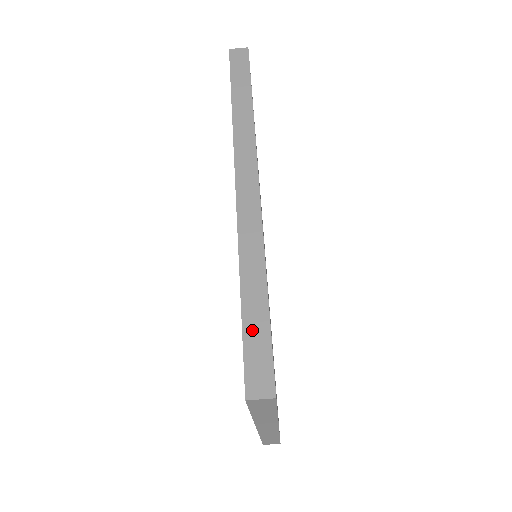
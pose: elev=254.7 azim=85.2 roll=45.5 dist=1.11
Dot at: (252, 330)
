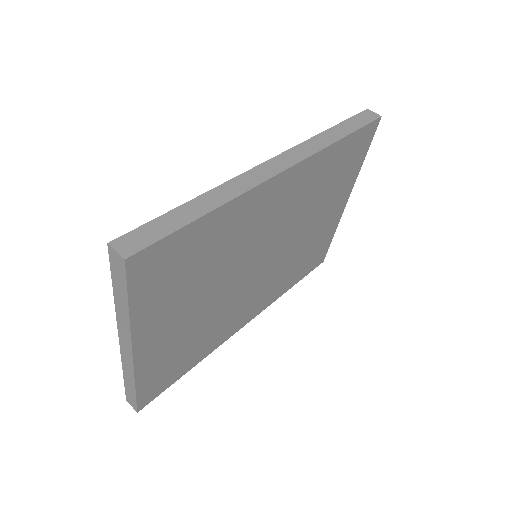
Dot at: (166, 221)
